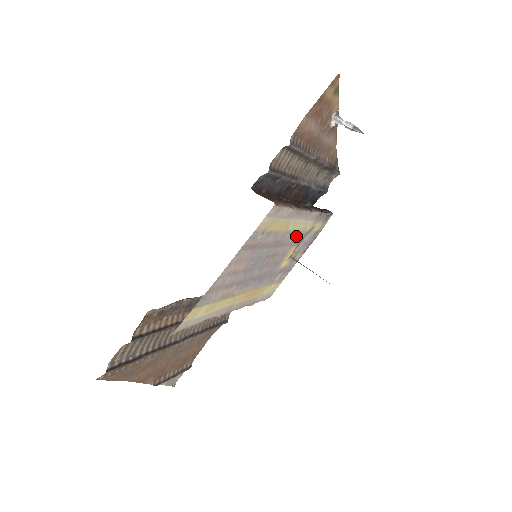
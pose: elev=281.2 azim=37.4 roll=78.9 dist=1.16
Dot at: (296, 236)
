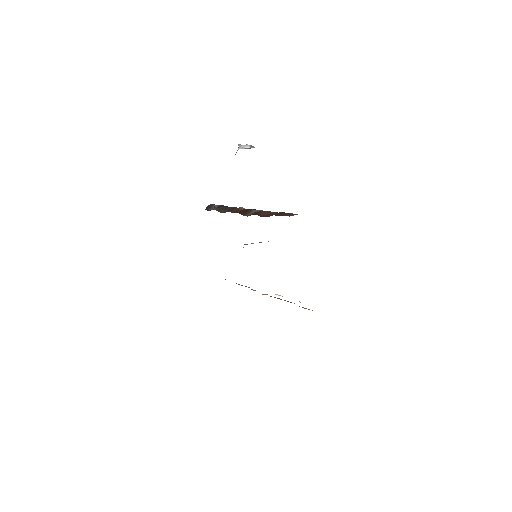
Dot at: occluded
